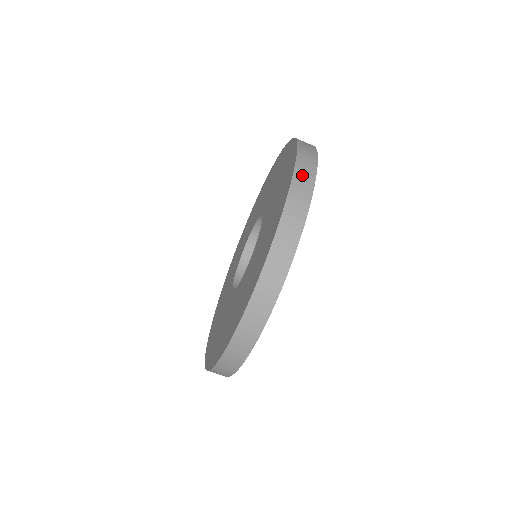
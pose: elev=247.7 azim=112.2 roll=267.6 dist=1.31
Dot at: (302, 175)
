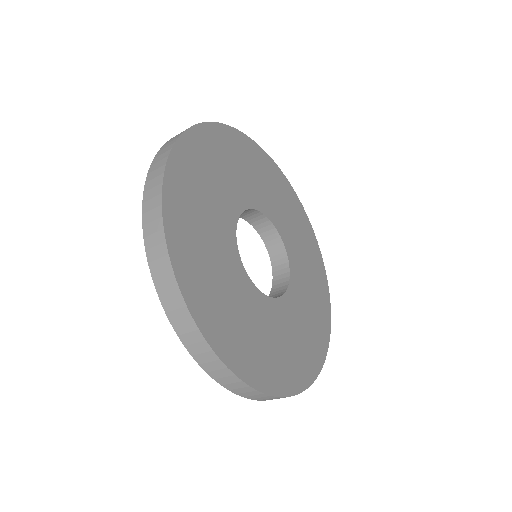
Dot at: (216, 373)
